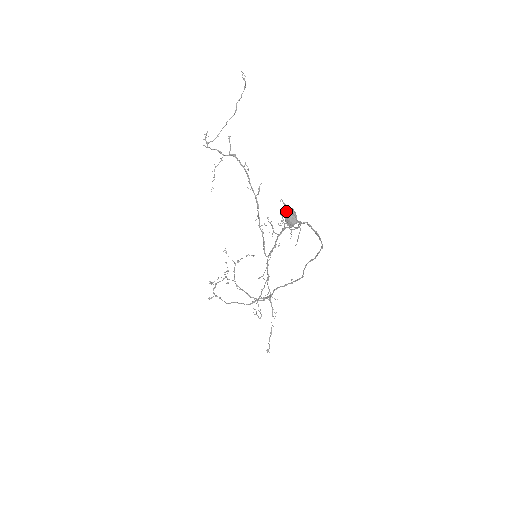
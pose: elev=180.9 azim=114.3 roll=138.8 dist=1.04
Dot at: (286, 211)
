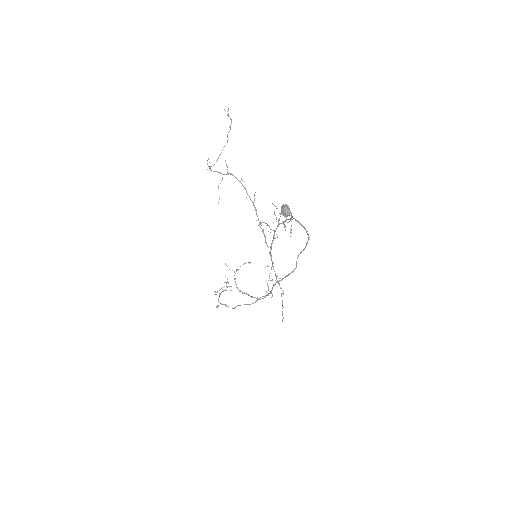
Dot at: (281, 206)
